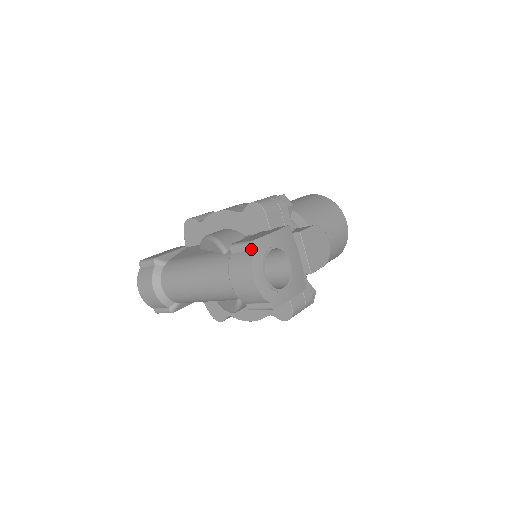
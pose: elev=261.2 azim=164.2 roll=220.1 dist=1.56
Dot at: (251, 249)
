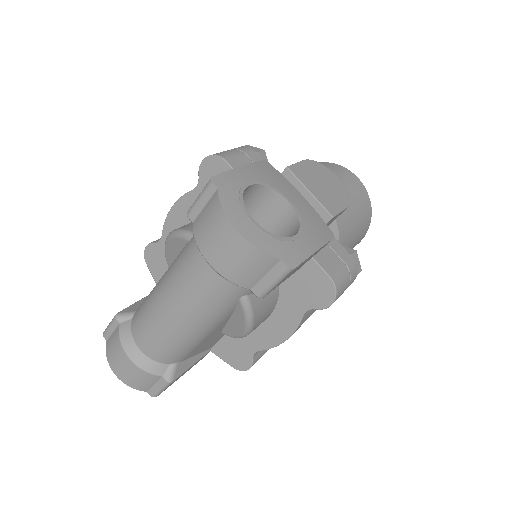
Dot at: (213, 192)
